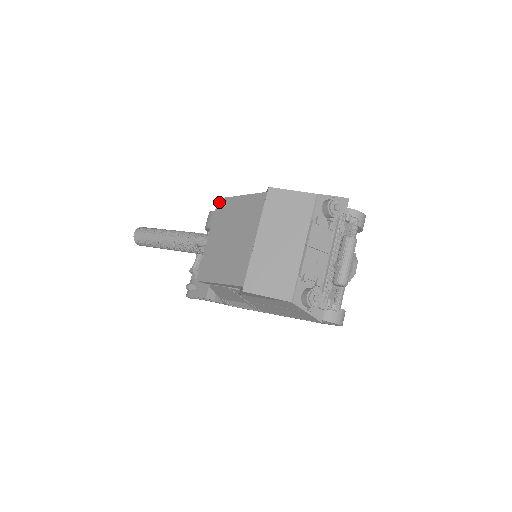
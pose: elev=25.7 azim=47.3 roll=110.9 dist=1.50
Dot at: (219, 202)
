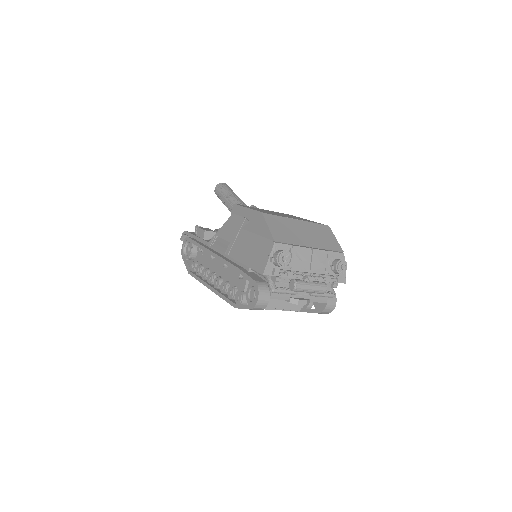
Dot at: occluded
